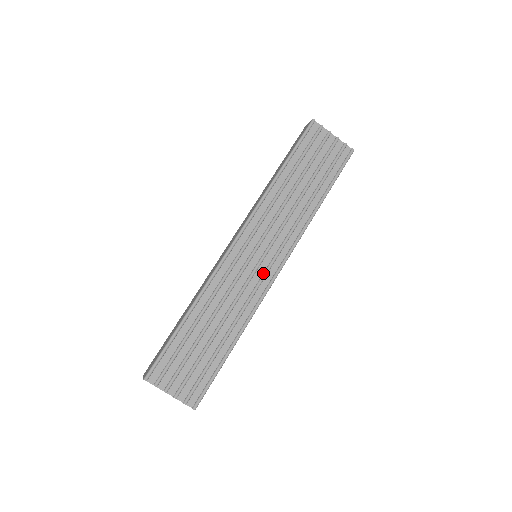
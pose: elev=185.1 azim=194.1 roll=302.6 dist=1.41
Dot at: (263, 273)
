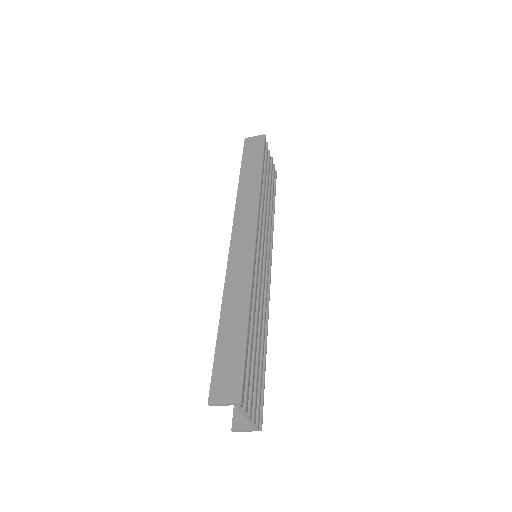
Dot at: (266, 274)
